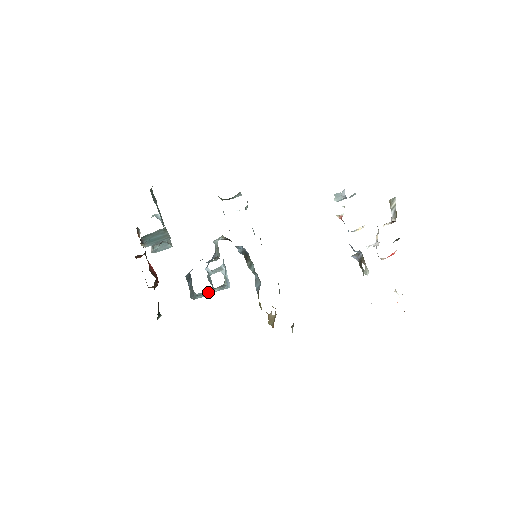
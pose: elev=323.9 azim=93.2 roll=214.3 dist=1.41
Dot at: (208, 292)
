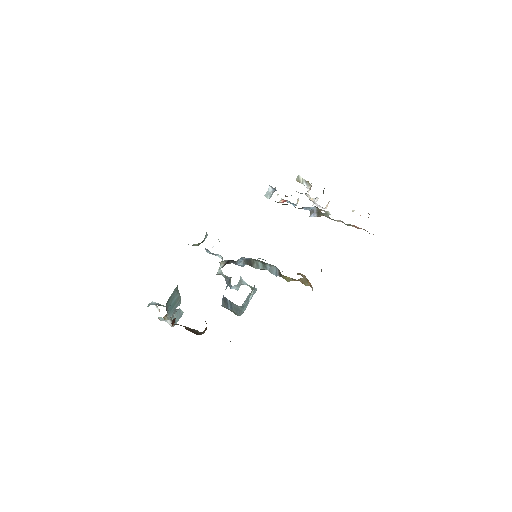
Dot at: (248, 299)
